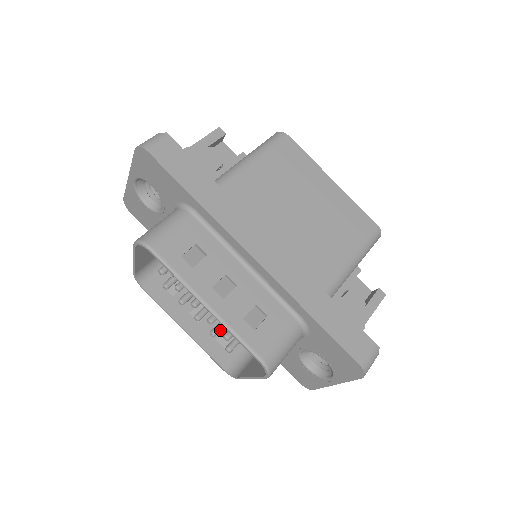
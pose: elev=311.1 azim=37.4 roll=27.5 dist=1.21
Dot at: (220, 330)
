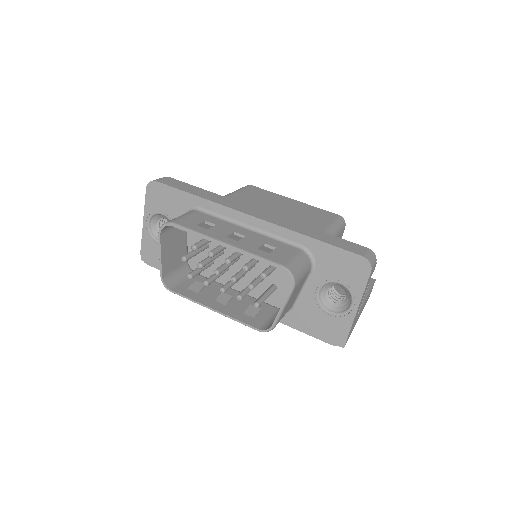
Dot at: (244, 295)
